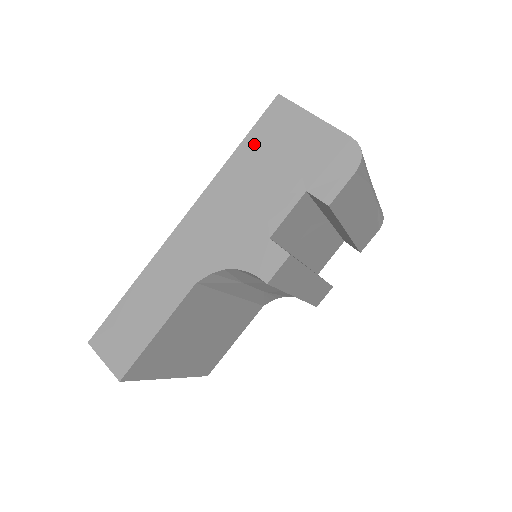
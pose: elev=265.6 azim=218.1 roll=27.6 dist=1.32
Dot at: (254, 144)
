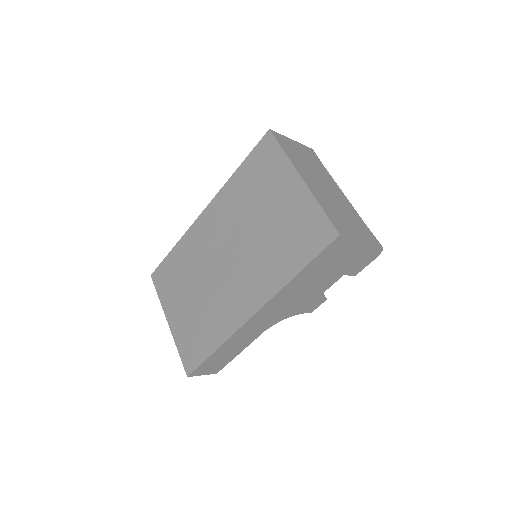
Dot at: (314, 266)
